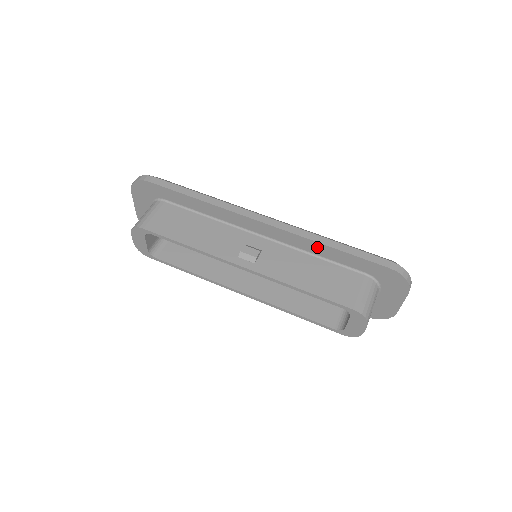
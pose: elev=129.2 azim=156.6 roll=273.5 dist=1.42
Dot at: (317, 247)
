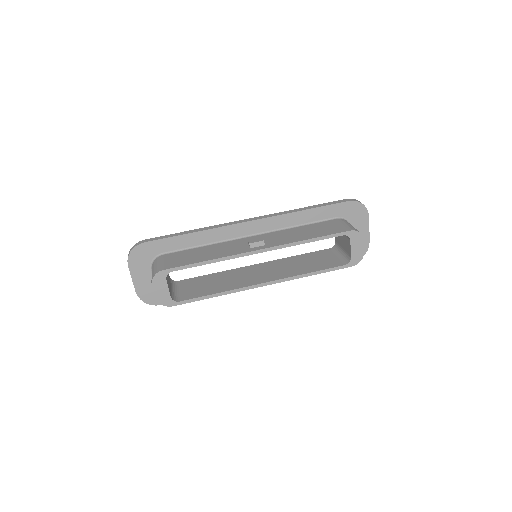
Dot at: (296, 217)
